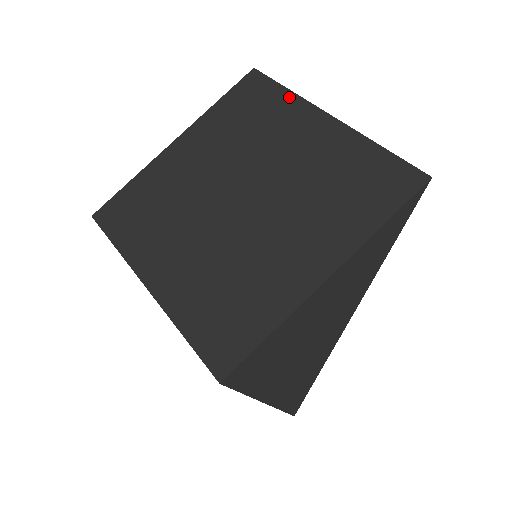
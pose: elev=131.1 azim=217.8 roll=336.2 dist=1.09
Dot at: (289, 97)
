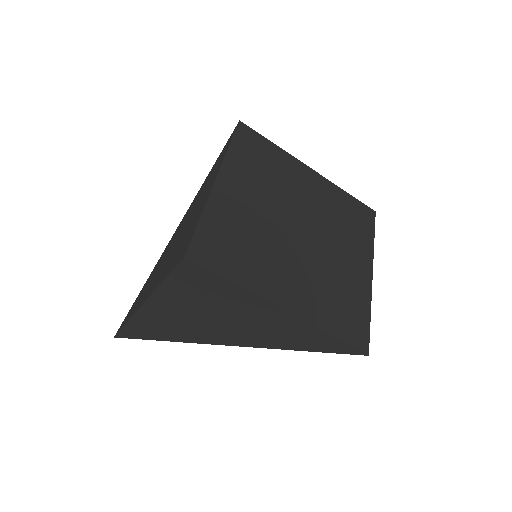
Dot at: (370, 242)
